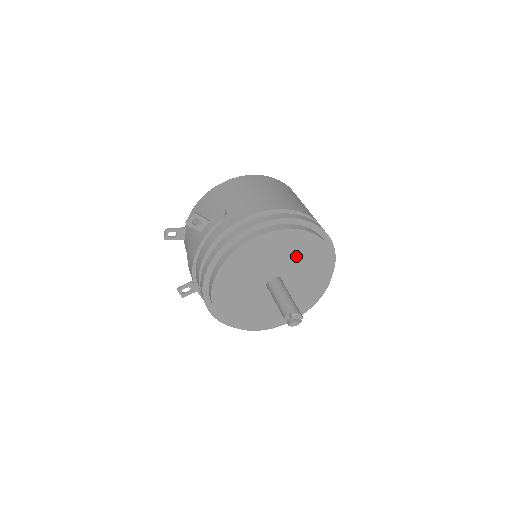
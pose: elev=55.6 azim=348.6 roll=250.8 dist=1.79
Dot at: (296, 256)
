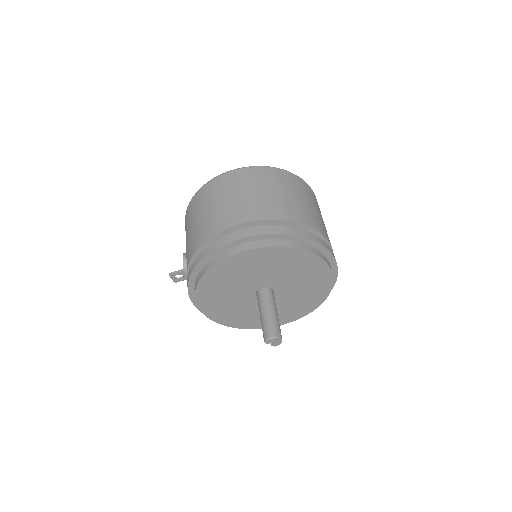
Dot at: (250, 271)
